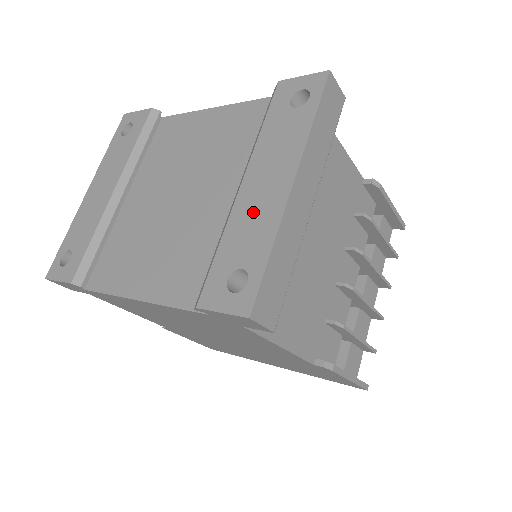
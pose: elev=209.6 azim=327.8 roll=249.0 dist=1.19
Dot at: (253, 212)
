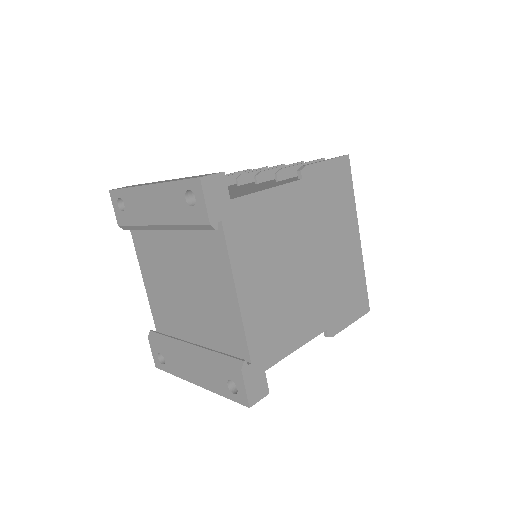
Dot at: (181, 363)
